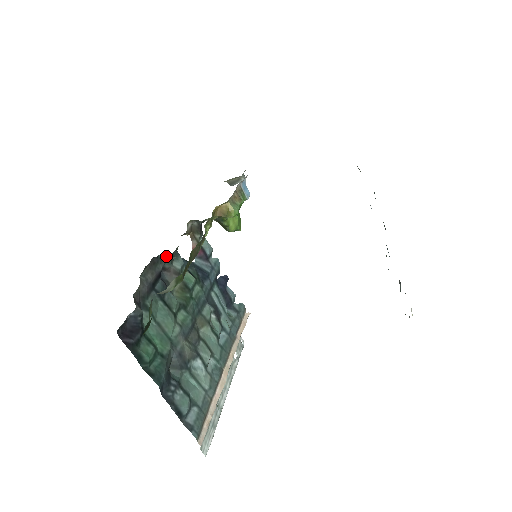
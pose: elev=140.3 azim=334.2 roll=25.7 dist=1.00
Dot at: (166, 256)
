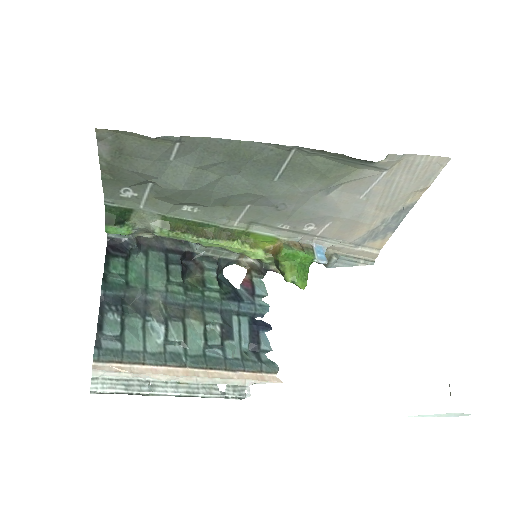
Dot at: (194, 244)
